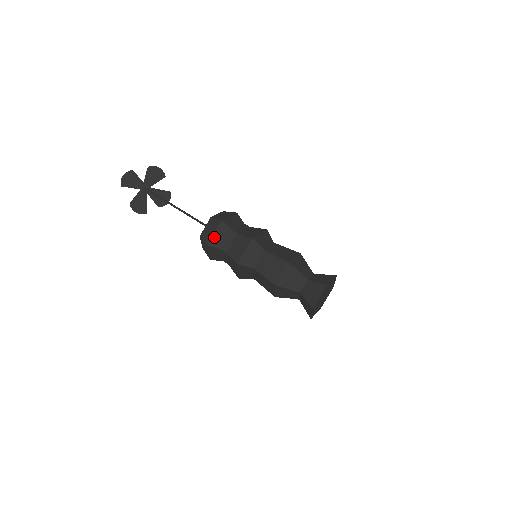
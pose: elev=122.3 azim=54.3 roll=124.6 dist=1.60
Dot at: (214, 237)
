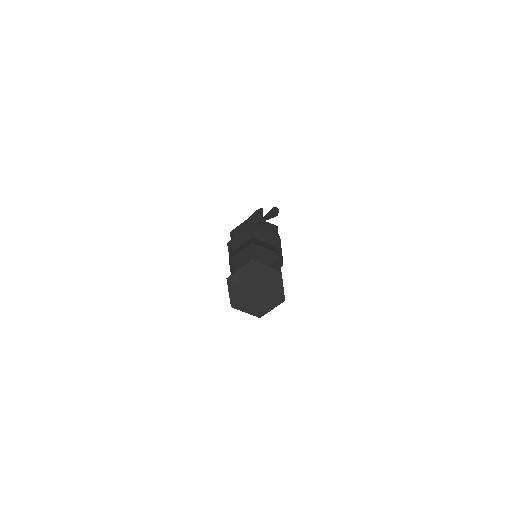
Dot at: (238, 227)
